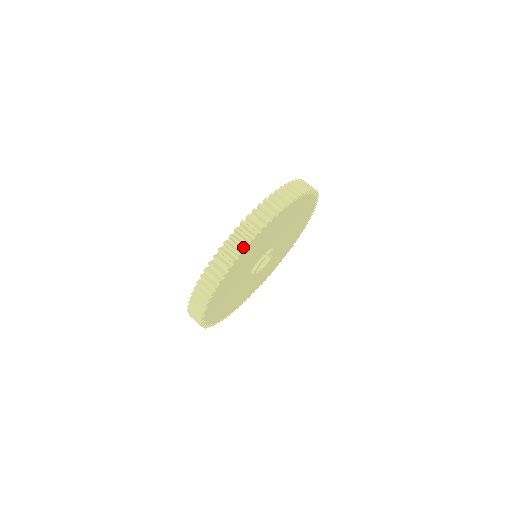
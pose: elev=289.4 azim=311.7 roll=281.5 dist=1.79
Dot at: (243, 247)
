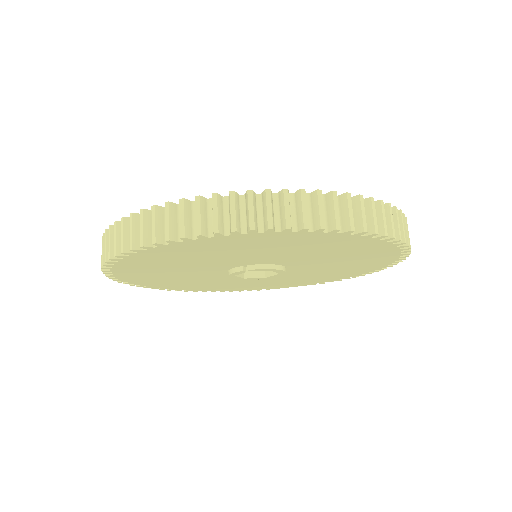
Dot at: (114, 253)
